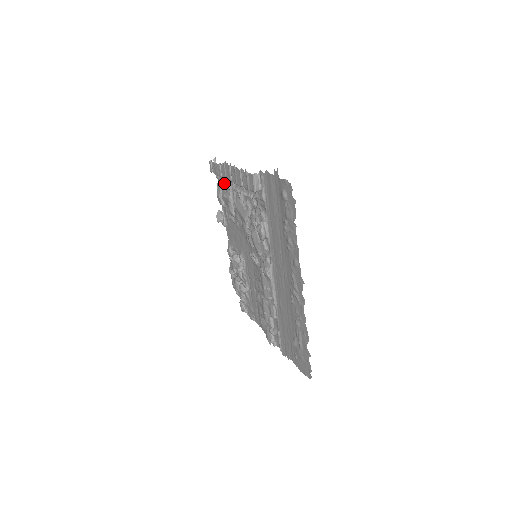
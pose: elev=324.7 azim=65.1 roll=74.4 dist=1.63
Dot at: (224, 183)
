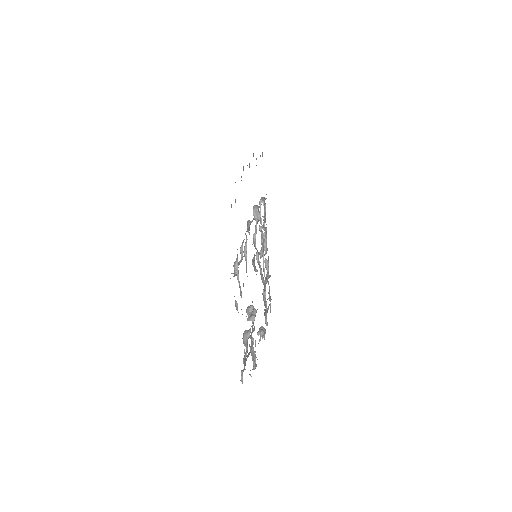
Dot at: occluded
